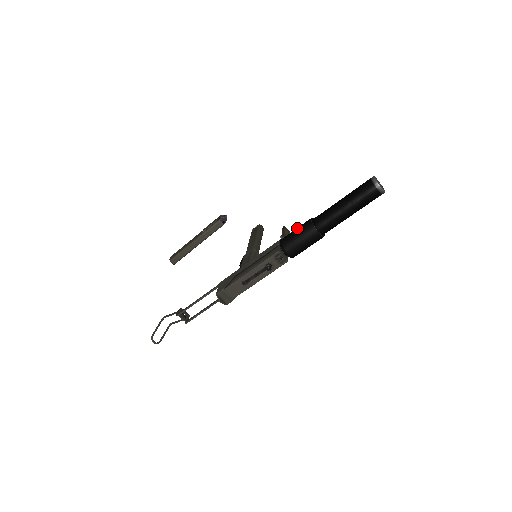
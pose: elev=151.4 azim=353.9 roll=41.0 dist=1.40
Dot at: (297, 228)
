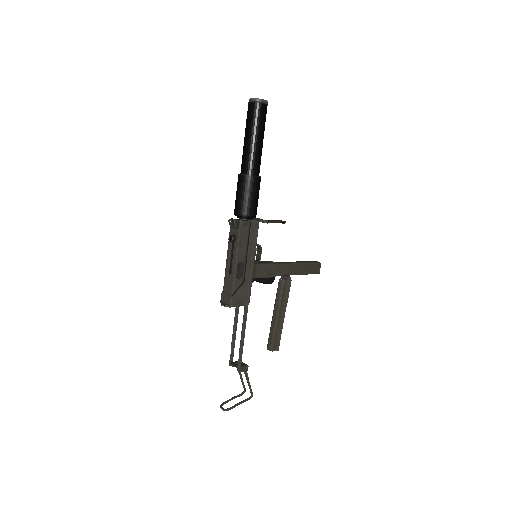
Dot at: occluded
